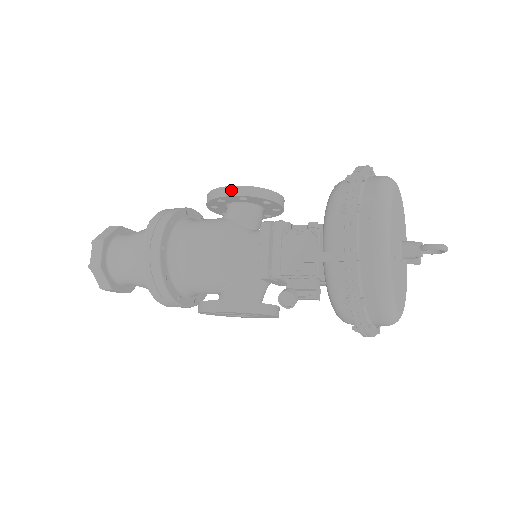
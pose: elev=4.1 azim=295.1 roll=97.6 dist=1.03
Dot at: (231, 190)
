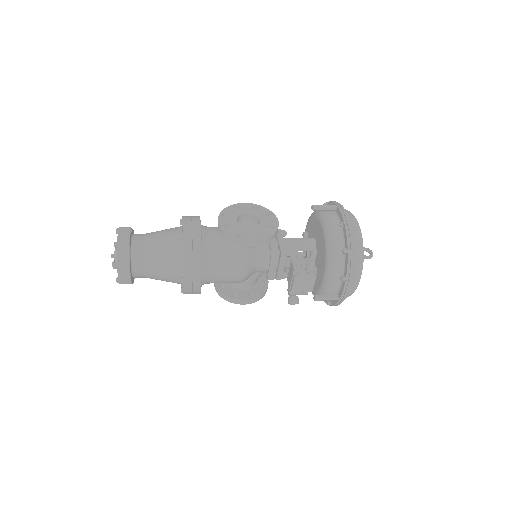
Dot at: (255, 243)
